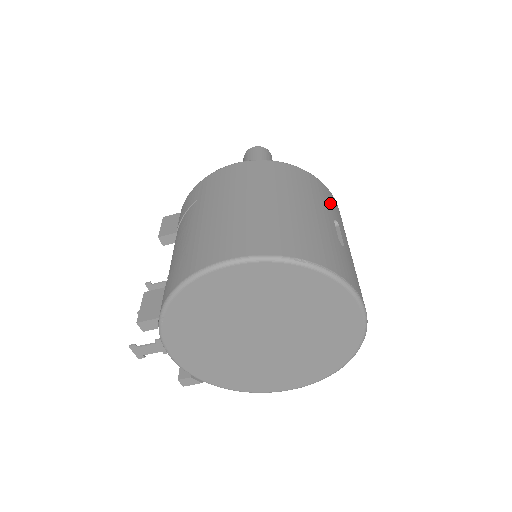
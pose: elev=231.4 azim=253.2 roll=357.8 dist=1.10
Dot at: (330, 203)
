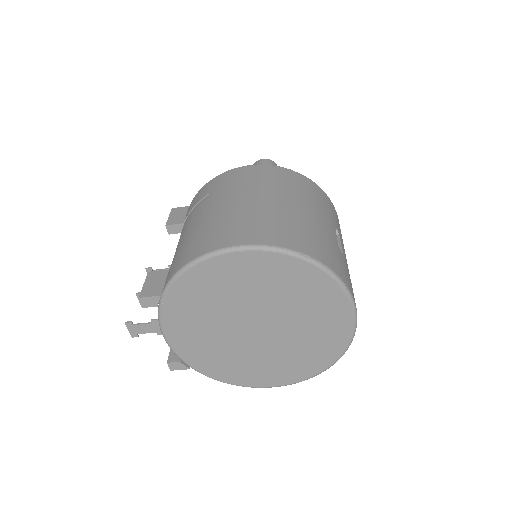
Dot at: (333, 214)
